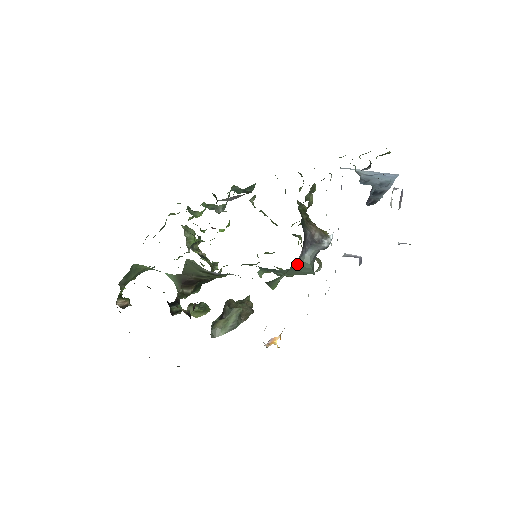
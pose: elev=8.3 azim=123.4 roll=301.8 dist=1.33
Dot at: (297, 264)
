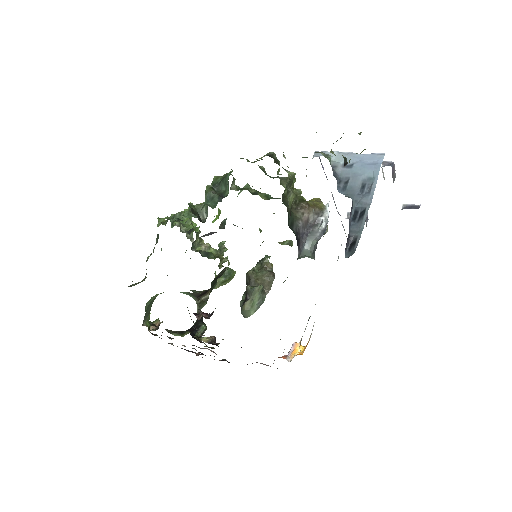
Dot at: (299, 258)
